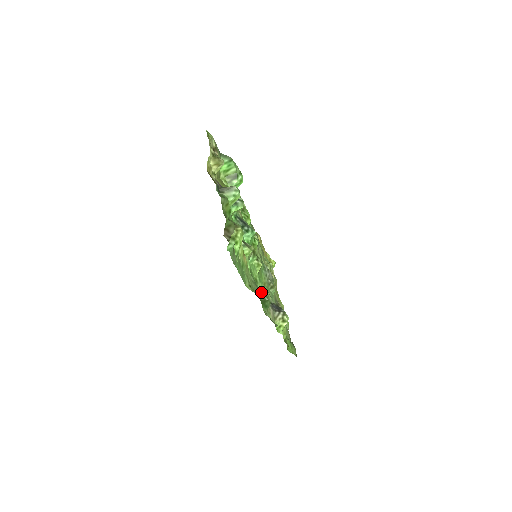
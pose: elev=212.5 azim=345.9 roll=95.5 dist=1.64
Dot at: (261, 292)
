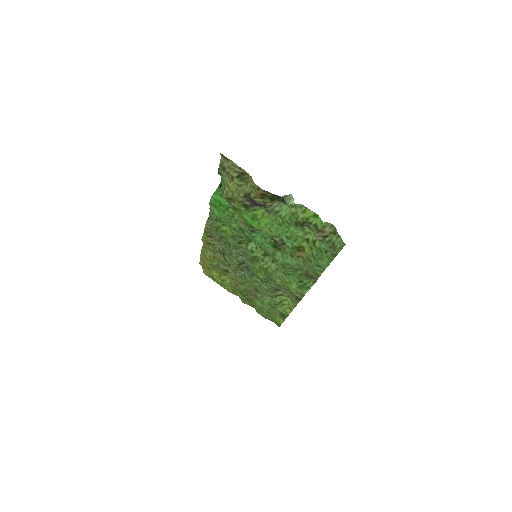
Dot at: (310, 277)
